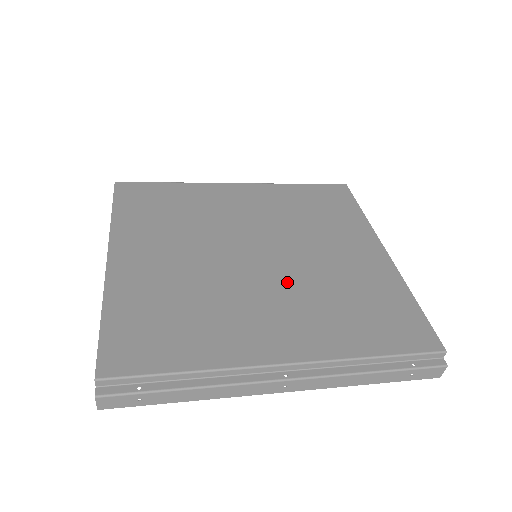
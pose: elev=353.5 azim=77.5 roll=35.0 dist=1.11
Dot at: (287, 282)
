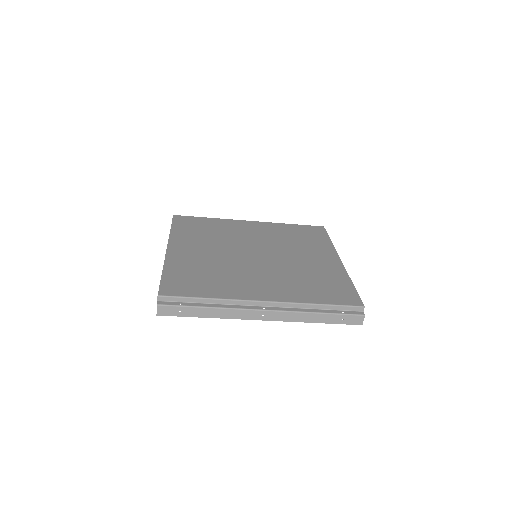
Dot at: (273, 268)
